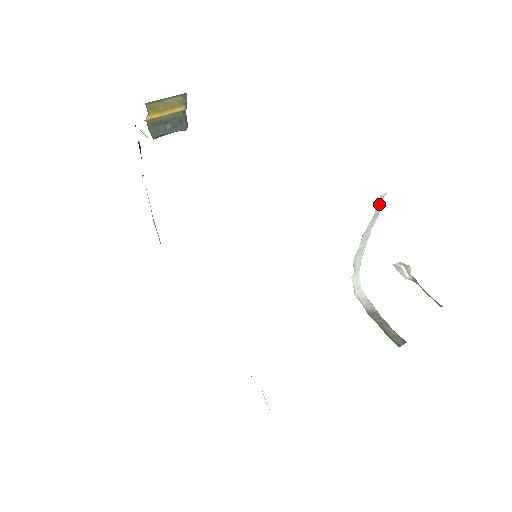
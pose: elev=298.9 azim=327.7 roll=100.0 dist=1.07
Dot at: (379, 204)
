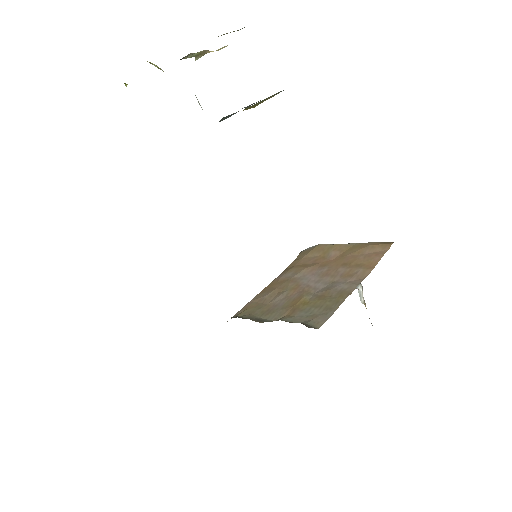
Dot at: occluded
